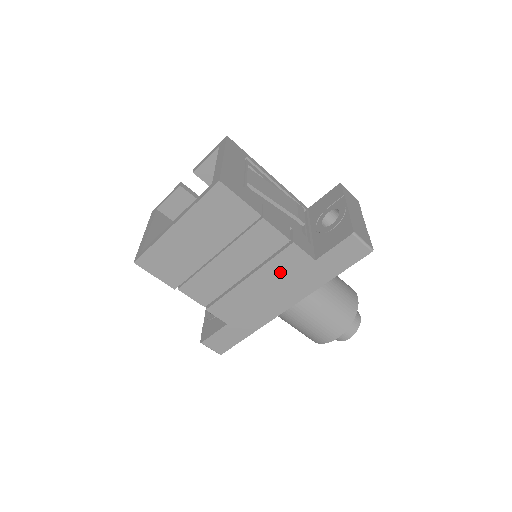
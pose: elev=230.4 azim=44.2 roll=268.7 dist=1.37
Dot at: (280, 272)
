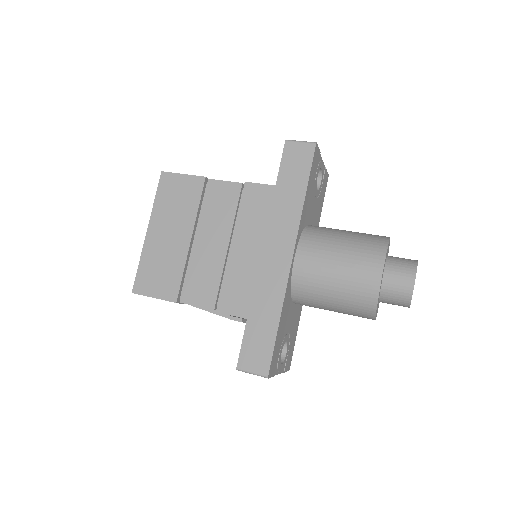
Dot at: (255, 219)
